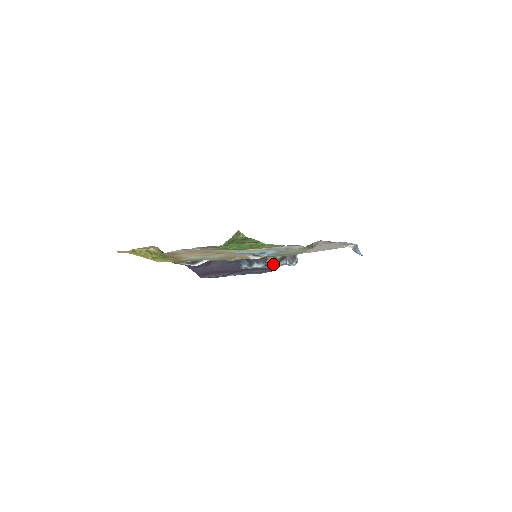
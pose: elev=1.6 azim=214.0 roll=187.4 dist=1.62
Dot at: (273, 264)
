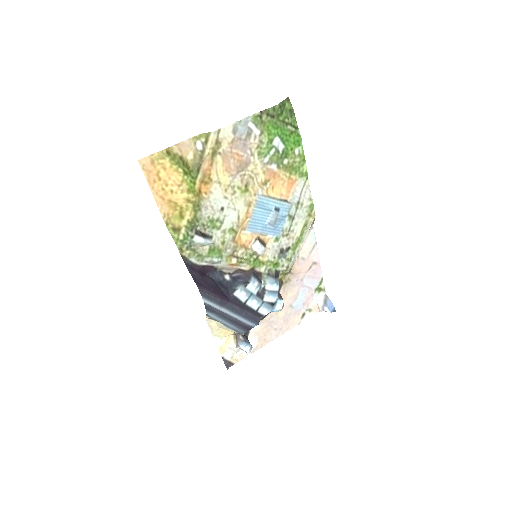
Dot at: (268, 283)
